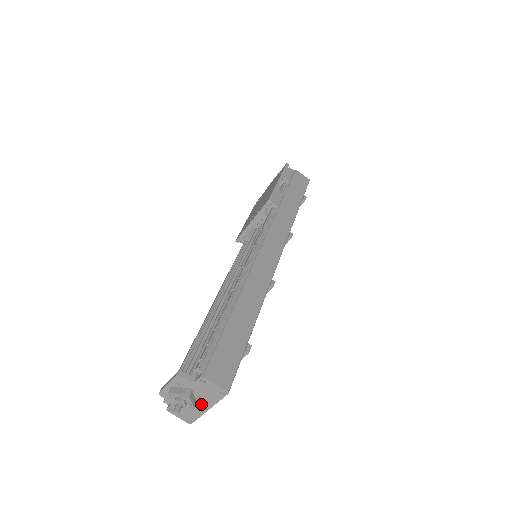
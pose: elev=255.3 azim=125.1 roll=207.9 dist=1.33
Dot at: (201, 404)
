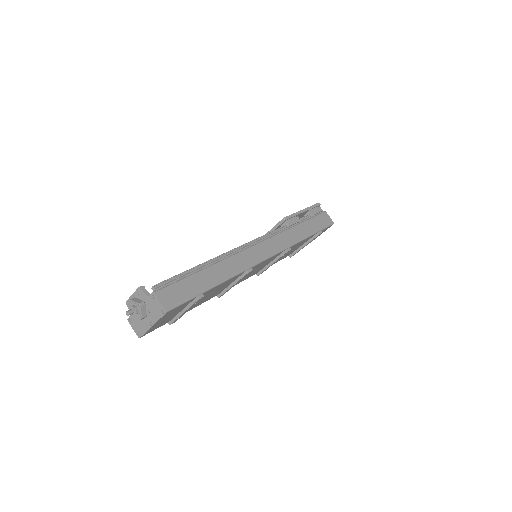
Dot at: (149, 319)
